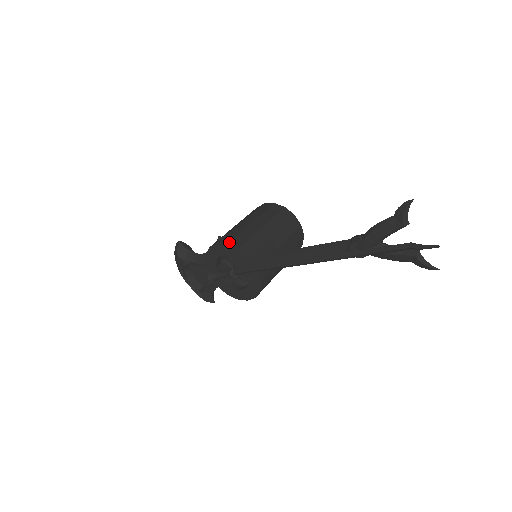
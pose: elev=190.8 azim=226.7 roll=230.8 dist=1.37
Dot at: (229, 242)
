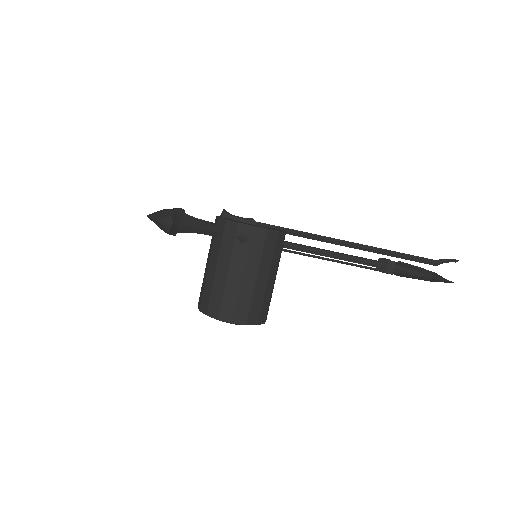
Dot at: occluded
